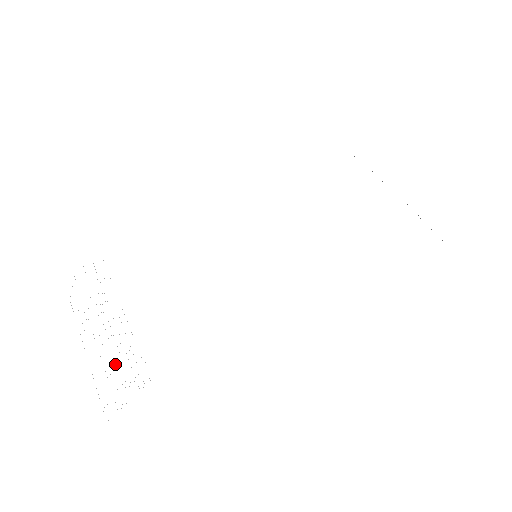
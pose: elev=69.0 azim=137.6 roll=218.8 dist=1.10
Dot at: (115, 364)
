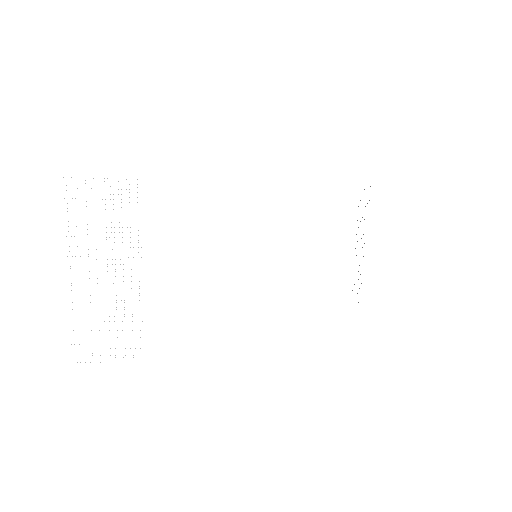
Dot at: occluded
